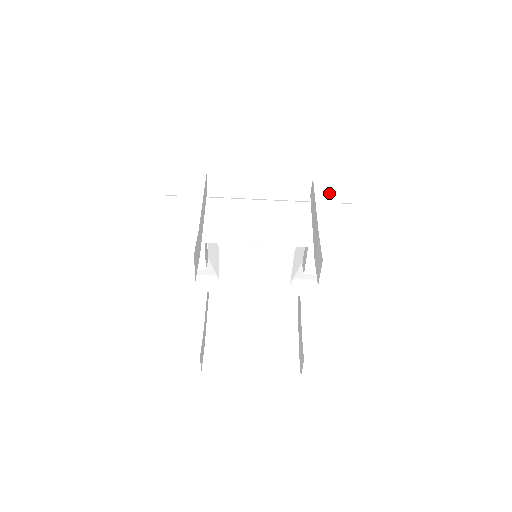
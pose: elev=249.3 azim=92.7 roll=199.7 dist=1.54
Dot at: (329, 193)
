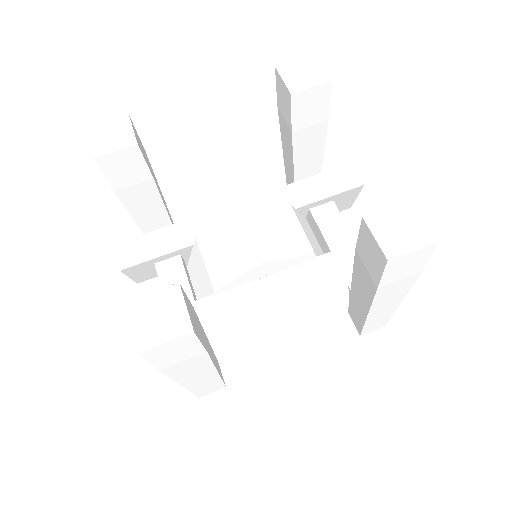
Dot at: occluded
